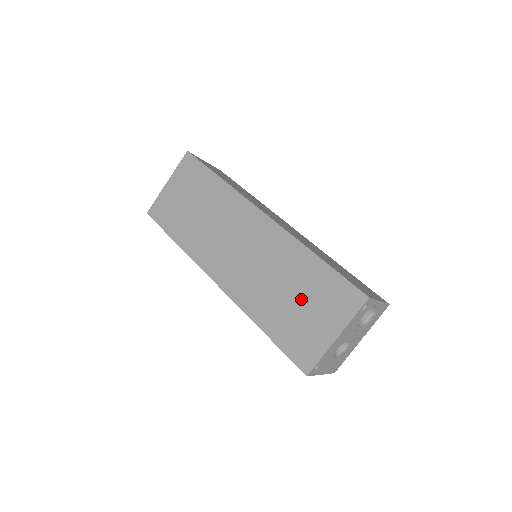
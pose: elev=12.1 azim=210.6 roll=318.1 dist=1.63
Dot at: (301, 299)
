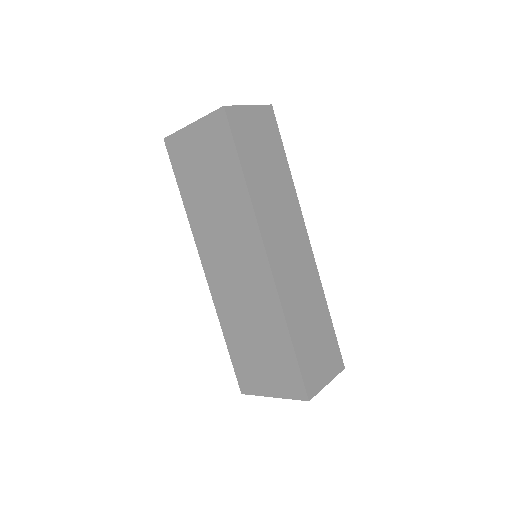
Dot at: (262, 352)
